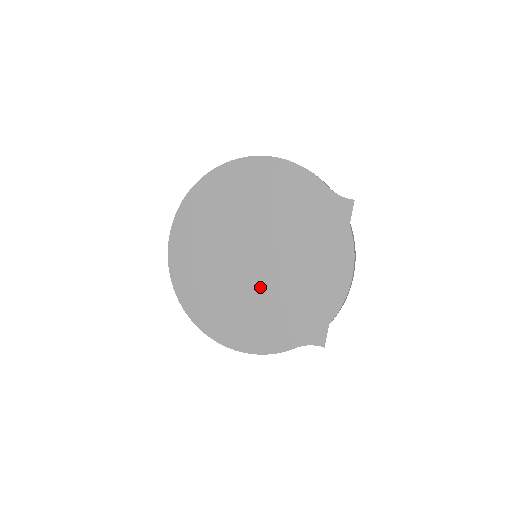
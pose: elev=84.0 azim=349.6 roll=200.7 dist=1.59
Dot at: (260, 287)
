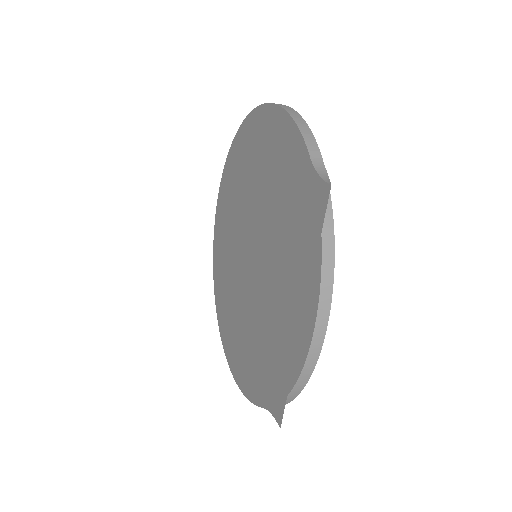
Dot at: (250, 302)
